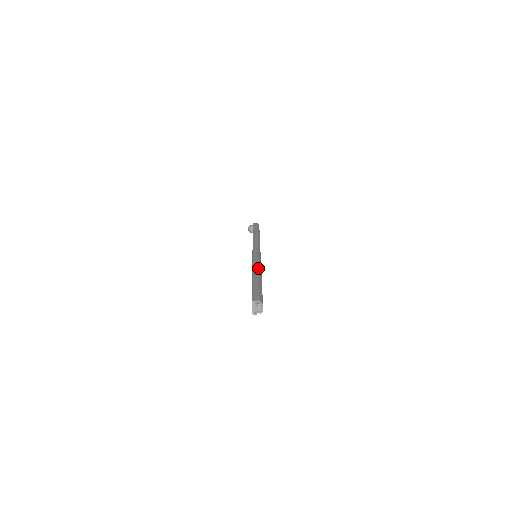
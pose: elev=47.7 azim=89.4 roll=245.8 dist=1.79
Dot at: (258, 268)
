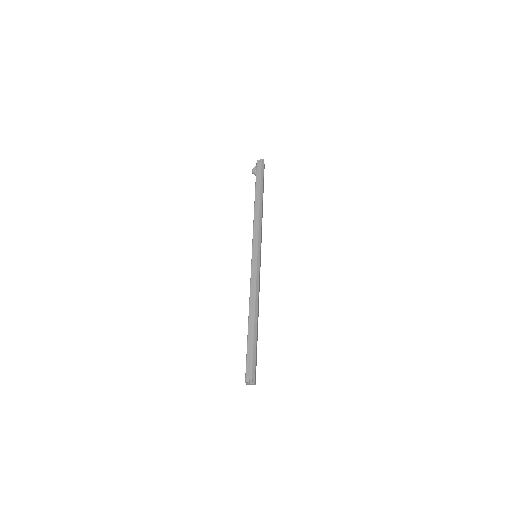
Dot at: (254, 303)
